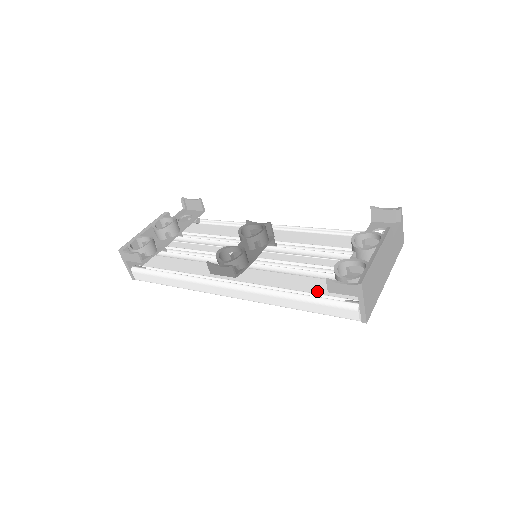
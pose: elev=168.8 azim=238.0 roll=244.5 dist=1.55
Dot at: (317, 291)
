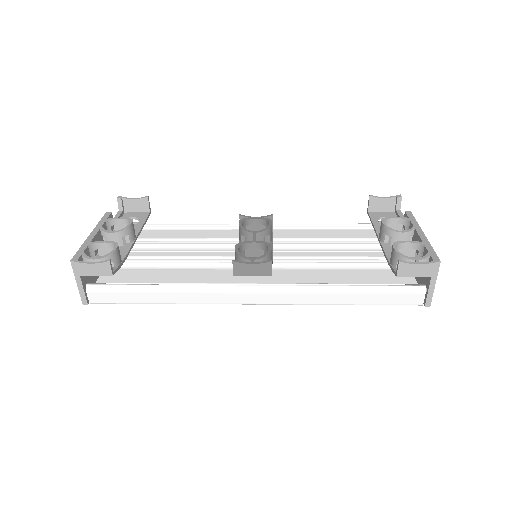
Dot at: (360, 282)
